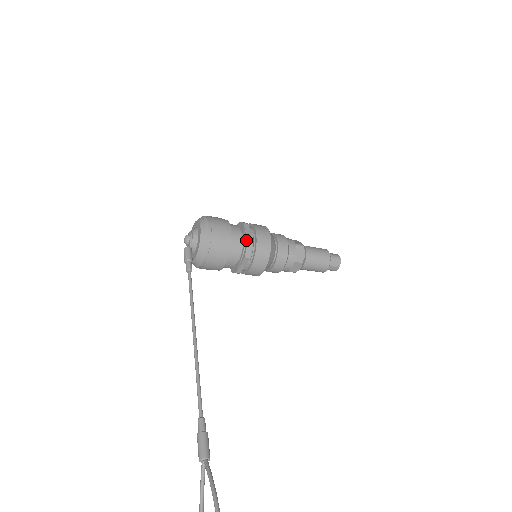
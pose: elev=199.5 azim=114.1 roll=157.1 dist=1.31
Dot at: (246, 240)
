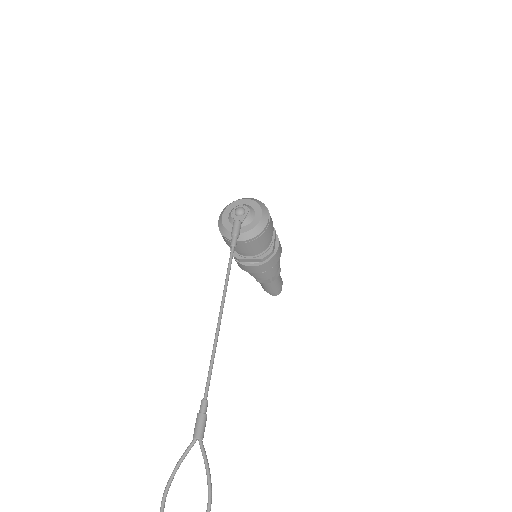
Dot at: (272, 248)
